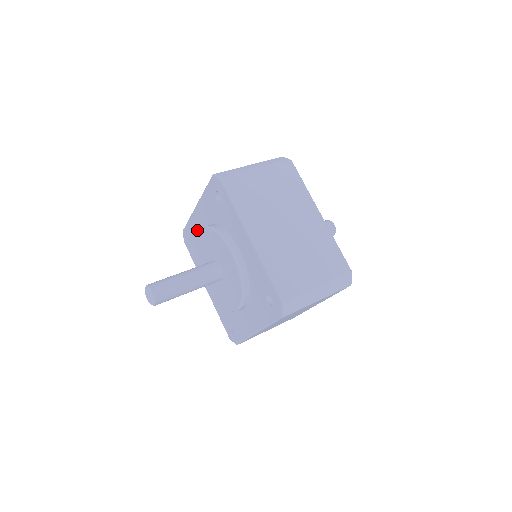
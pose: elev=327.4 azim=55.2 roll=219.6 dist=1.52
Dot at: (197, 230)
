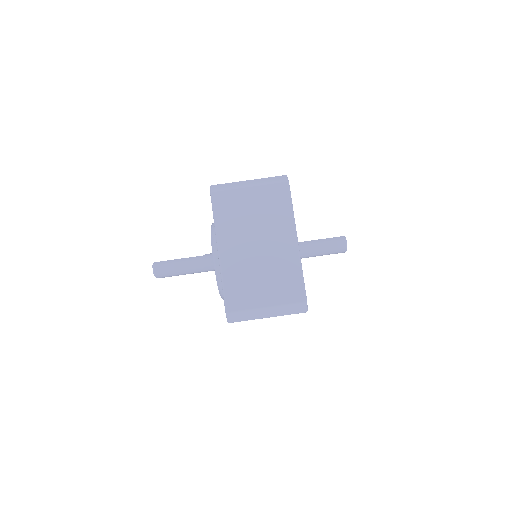
Dot at: occluded
